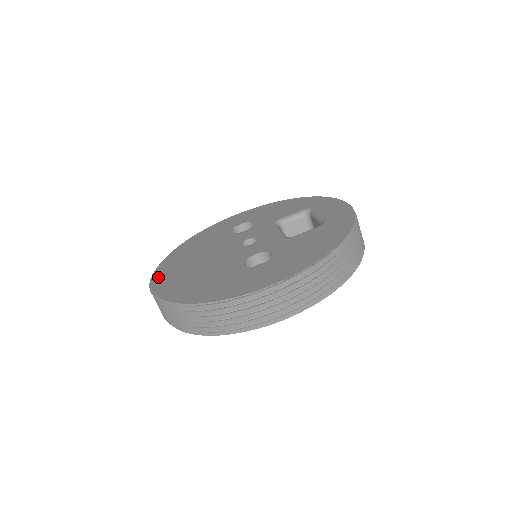
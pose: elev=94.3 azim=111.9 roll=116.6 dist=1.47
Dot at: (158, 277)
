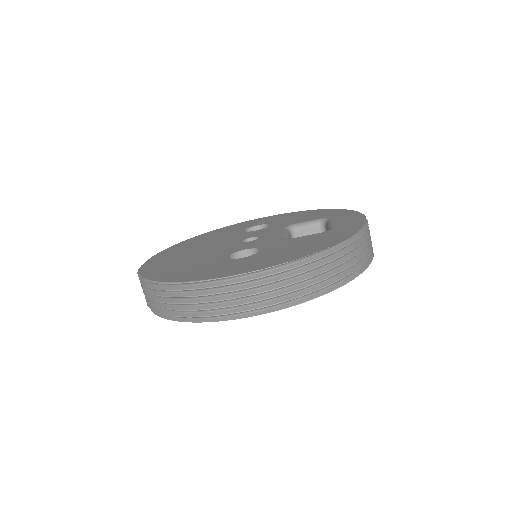
Dot at: (154, 258)
